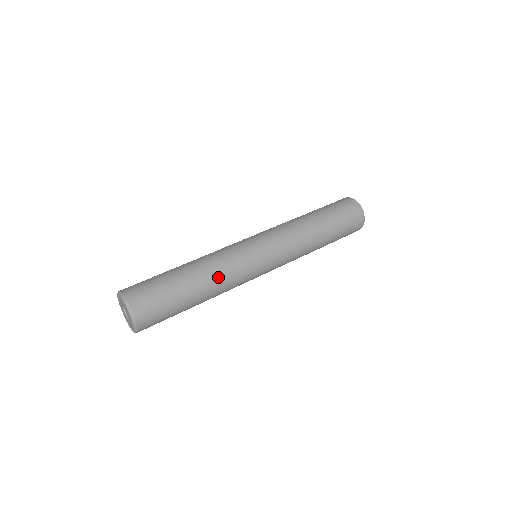
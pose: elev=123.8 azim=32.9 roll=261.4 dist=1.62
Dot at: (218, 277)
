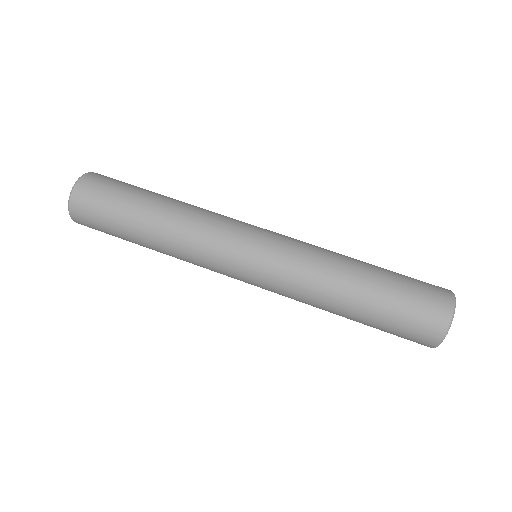
Dot at: (181, 223)
